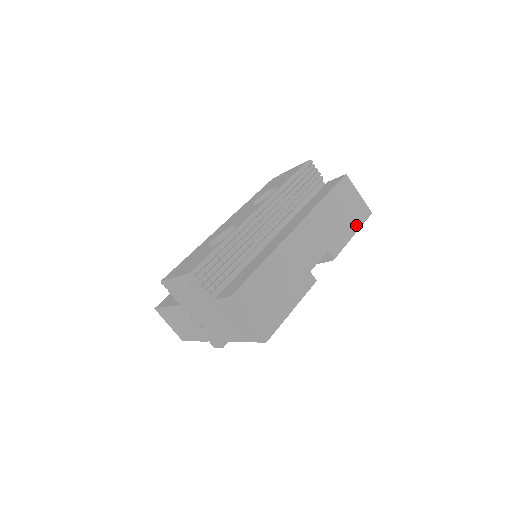
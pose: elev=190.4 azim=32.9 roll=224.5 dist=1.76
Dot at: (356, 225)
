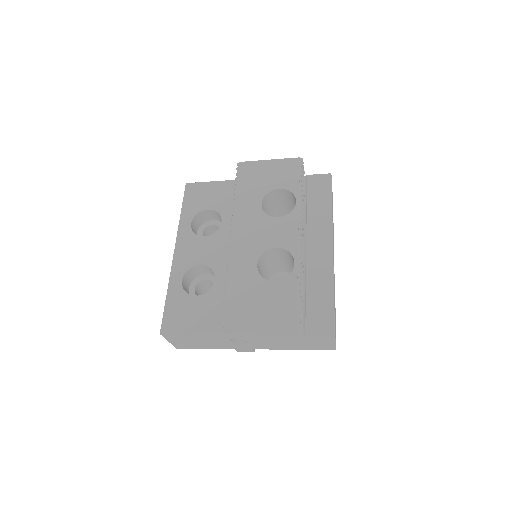
Dot at: occluded
